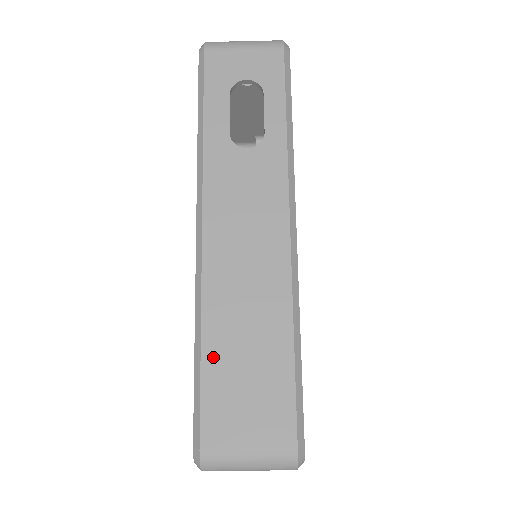
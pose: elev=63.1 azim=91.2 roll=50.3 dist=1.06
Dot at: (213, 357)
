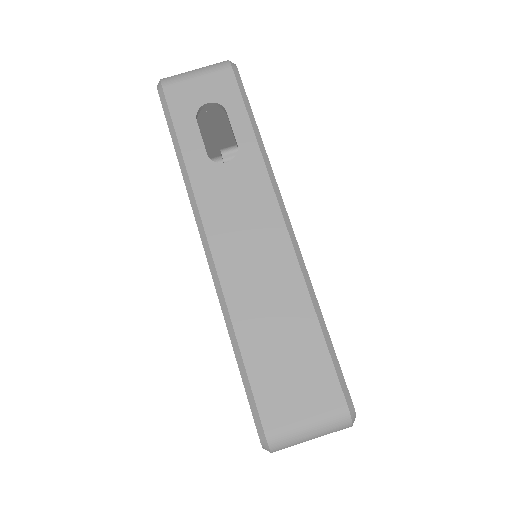
Dot at: (252, 351)
